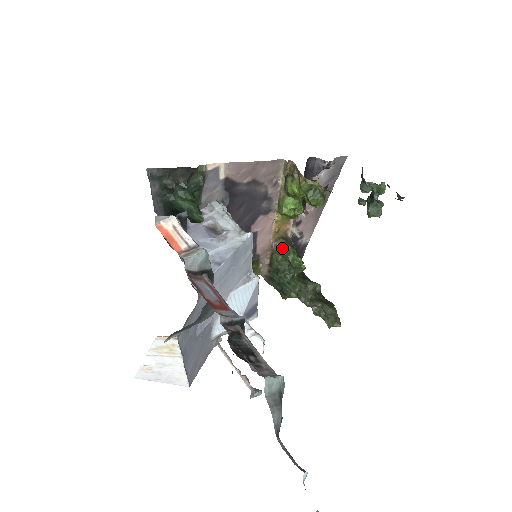
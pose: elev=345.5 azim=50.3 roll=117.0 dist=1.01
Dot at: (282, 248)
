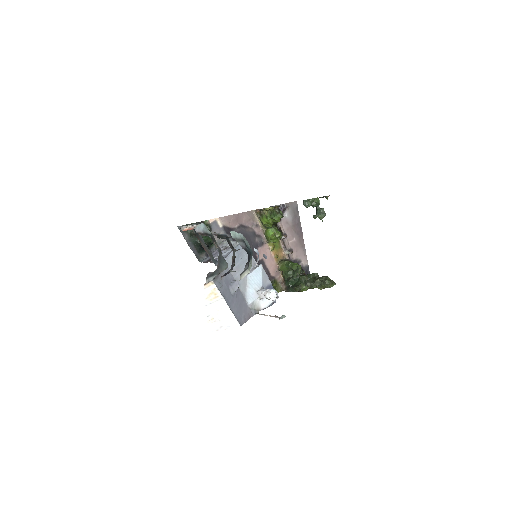
Dot at: (284, 264)
